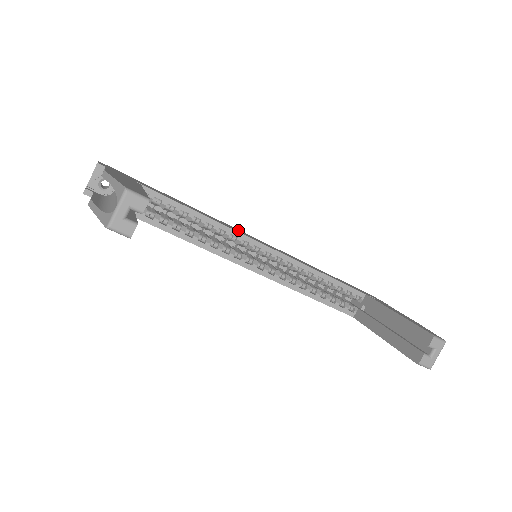
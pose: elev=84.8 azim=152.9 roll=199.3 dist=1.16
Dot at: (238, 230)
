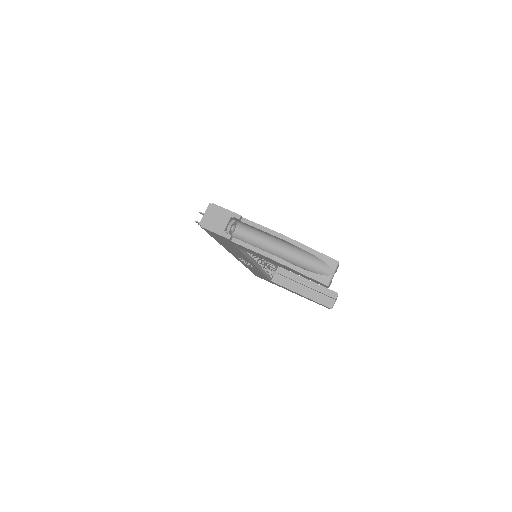
Dot at: occluded
